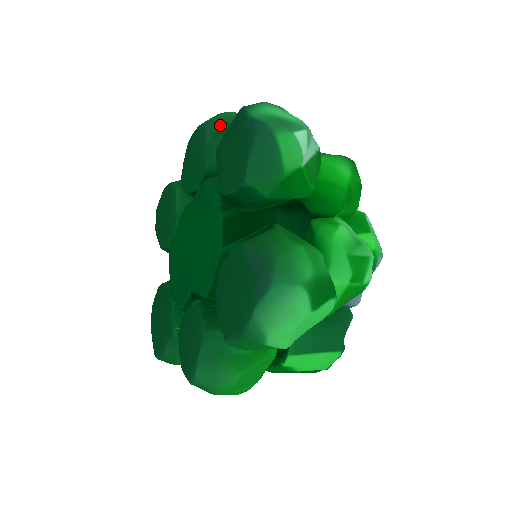
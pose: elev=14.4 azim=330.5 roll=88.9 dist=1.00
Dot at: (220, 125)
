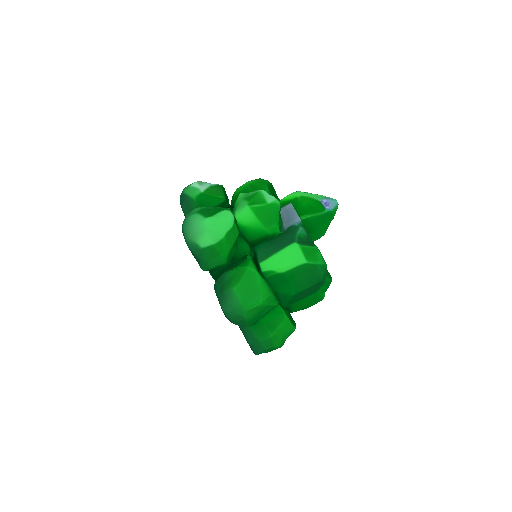
Dot at: occluded
